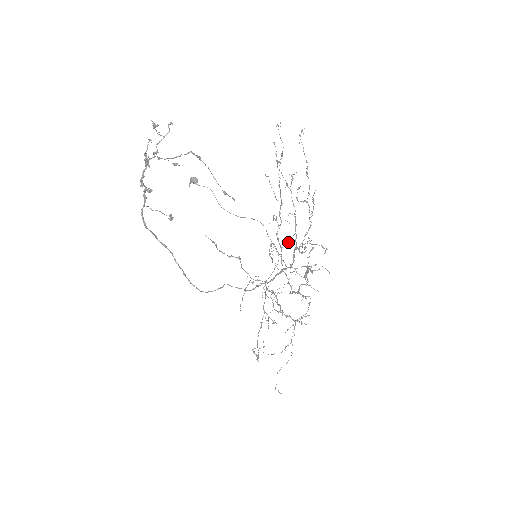
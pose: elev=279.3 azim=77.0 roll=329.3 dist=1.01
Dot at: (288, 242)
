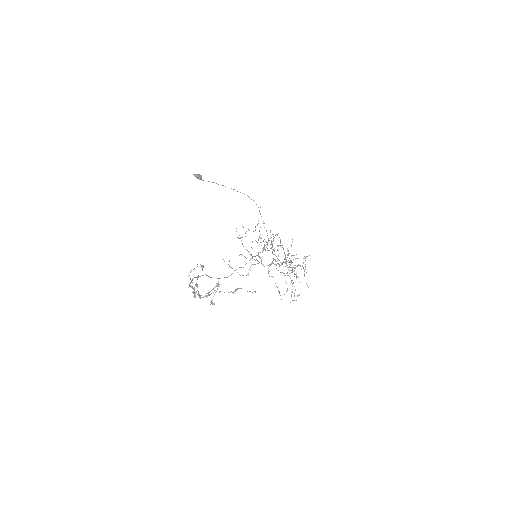
Dot at: occluded
